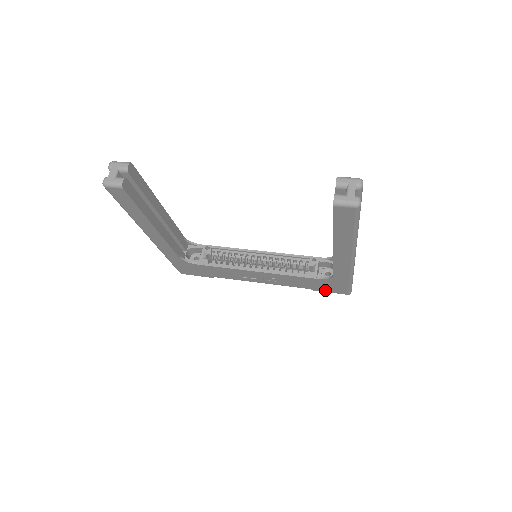
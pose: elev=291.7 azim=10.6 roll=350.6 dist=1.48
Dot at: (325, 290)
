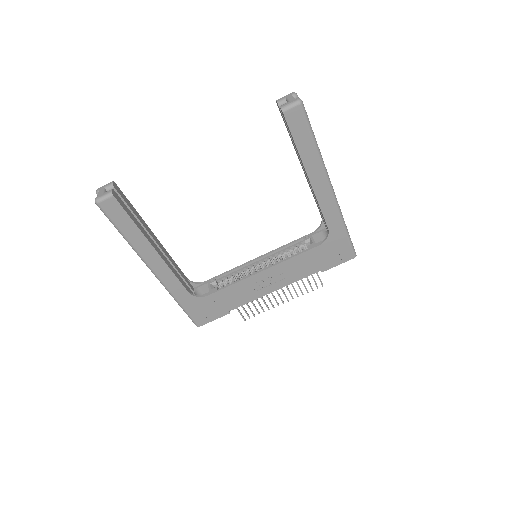
Dot at: (333, 264)
